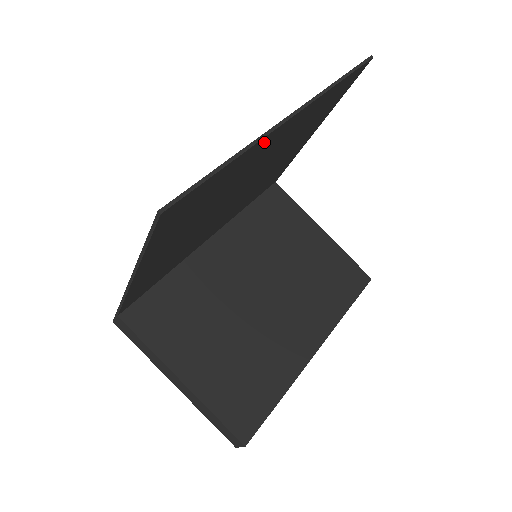
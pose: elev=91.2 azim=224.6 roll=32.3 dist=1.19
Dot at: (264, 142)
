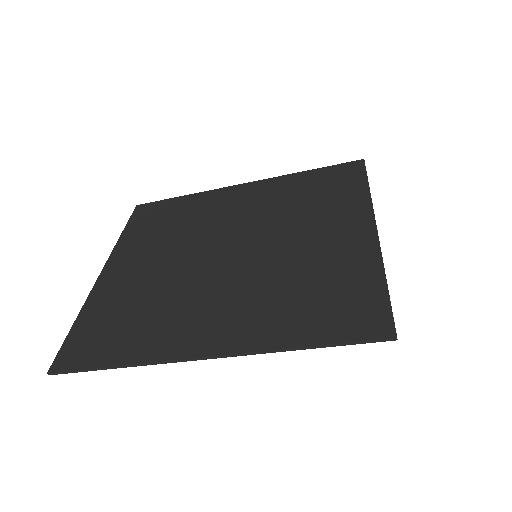
Dot at: (175, 350)
